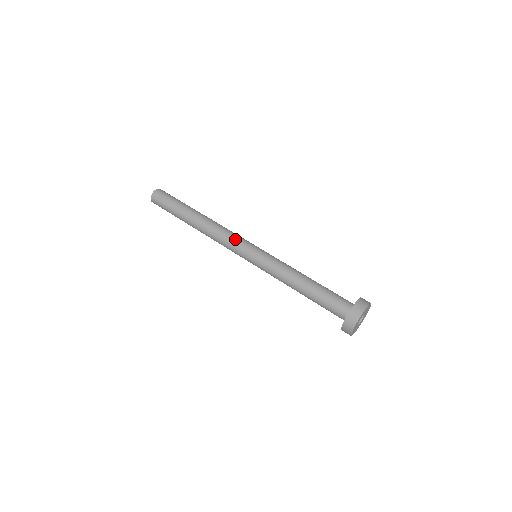
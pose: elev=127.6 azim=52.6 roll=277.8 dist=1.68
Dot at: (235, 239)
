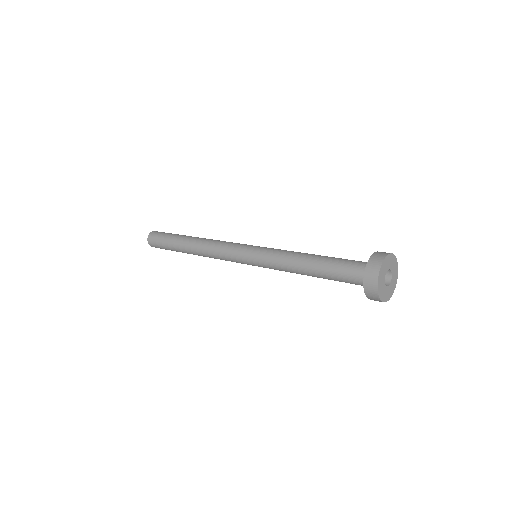
Dot at: occluded
